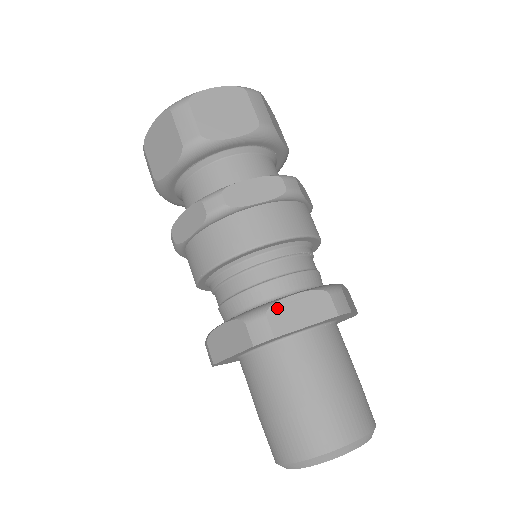
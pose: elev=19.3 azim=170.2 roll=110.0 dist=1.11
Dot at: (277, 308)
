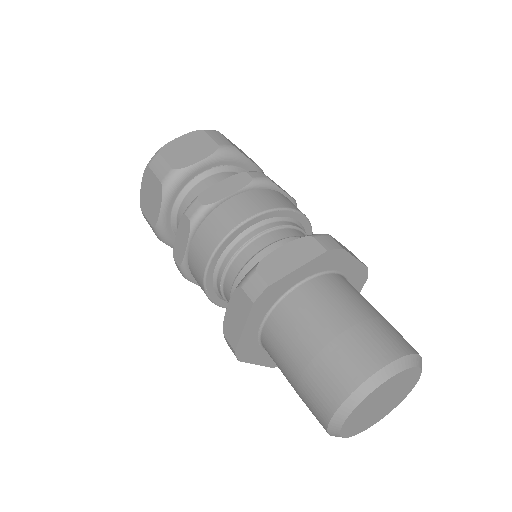
Dot at: occluded
